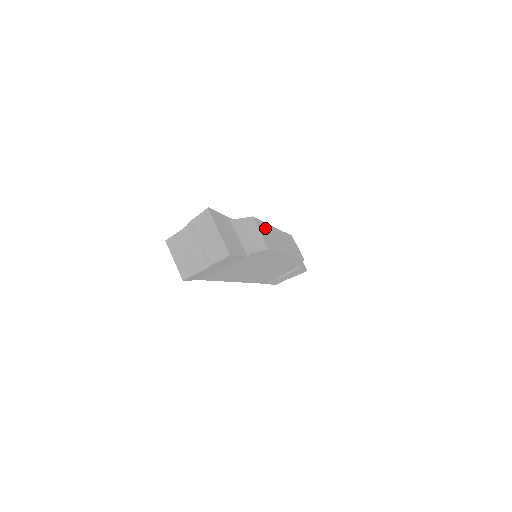
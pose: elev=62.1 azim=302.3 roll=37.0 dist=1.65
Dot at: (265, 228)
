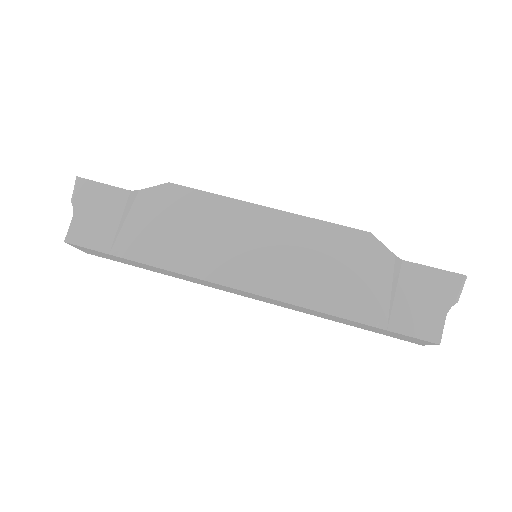
Dot at: occluded
